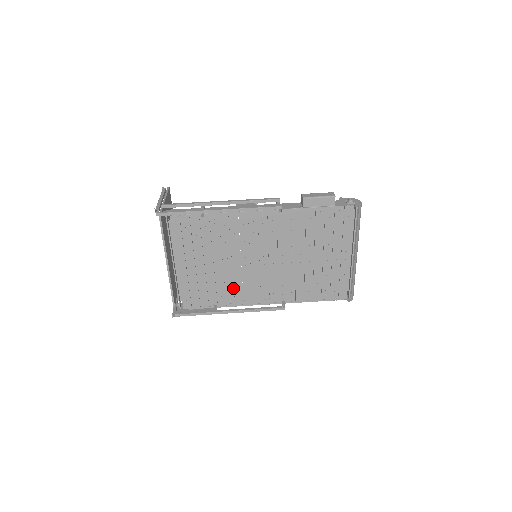
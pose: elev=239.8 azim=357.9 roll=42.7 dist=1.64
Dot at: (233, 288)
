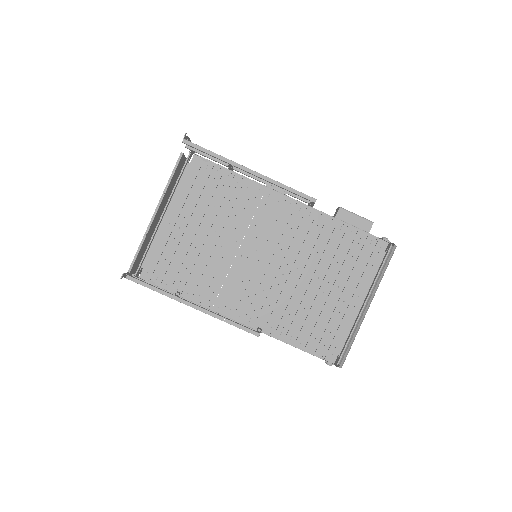
Dot at: (212, 279)
